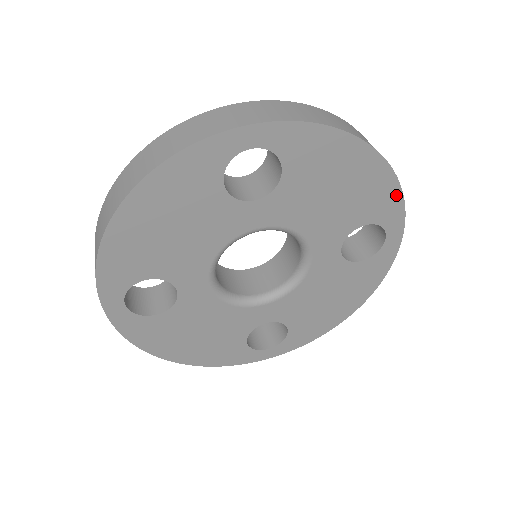
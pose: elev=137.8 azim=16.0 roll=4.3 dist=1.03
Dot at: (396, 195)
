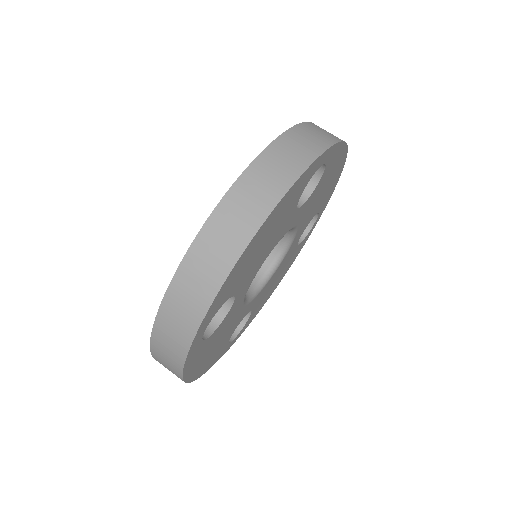
Dot at: (301, 178)
